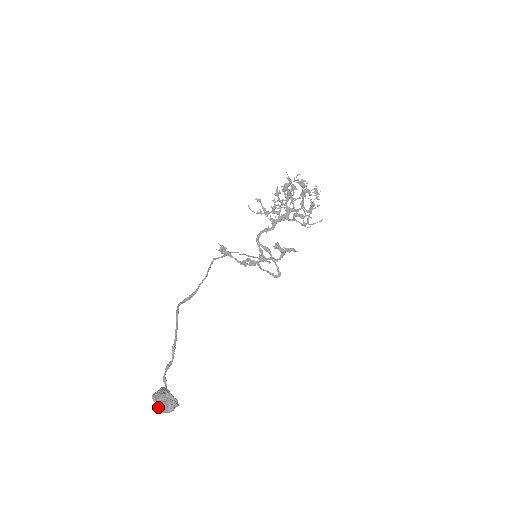
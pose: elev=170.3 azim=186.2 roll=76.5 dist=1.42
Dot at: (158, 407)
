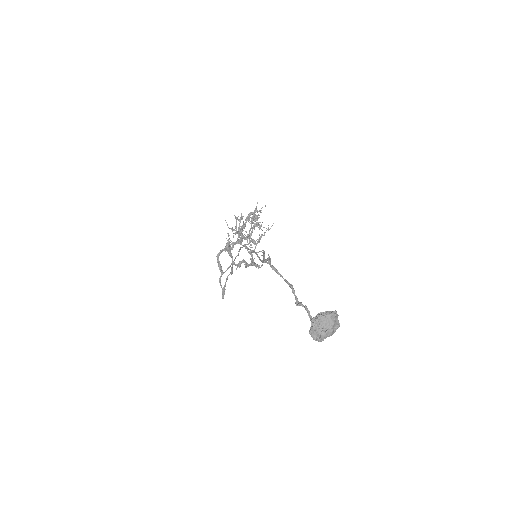
Dot at: (323, 331)
